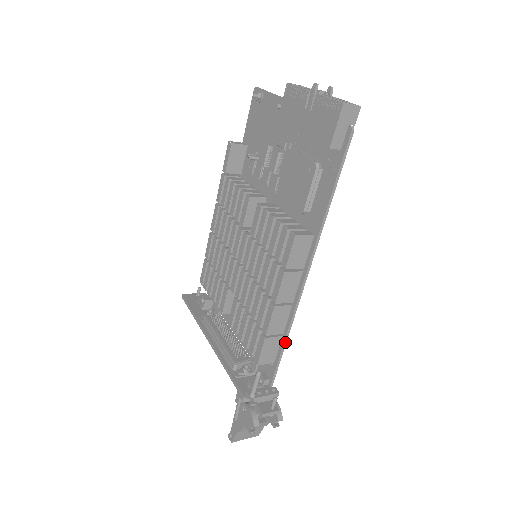
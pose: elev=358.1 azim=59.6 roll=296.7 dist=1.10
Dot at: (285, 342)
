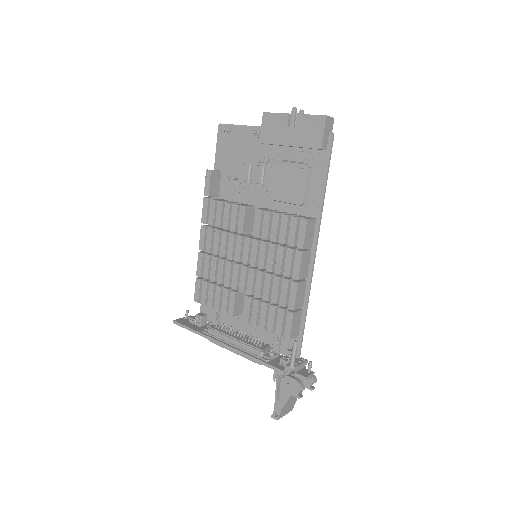
Dot at: (306, 313)
